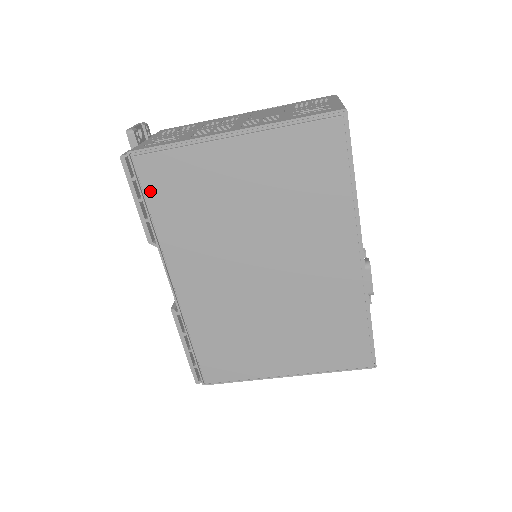
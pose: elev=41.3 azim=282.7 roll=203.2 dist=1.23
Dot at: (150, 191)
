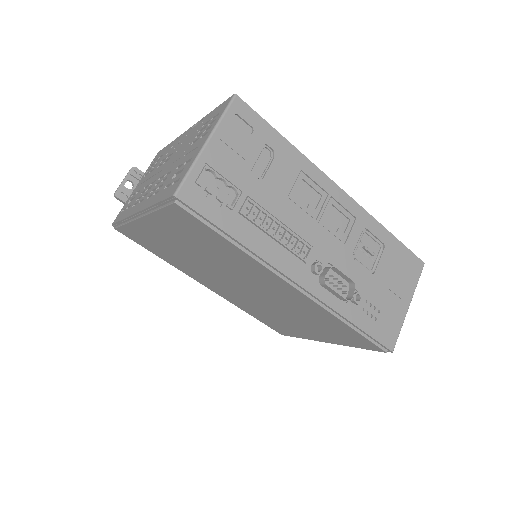
Dot at: (141, 244)
